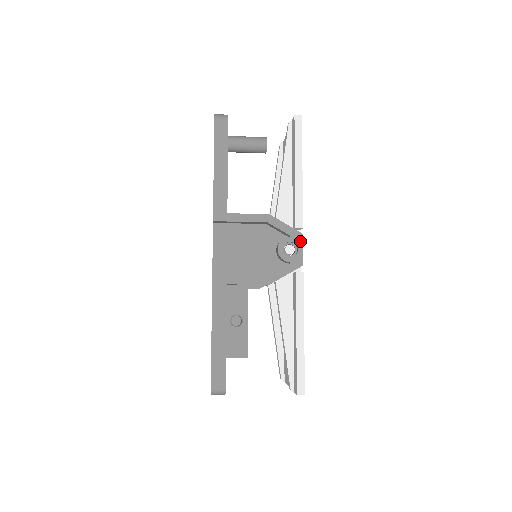
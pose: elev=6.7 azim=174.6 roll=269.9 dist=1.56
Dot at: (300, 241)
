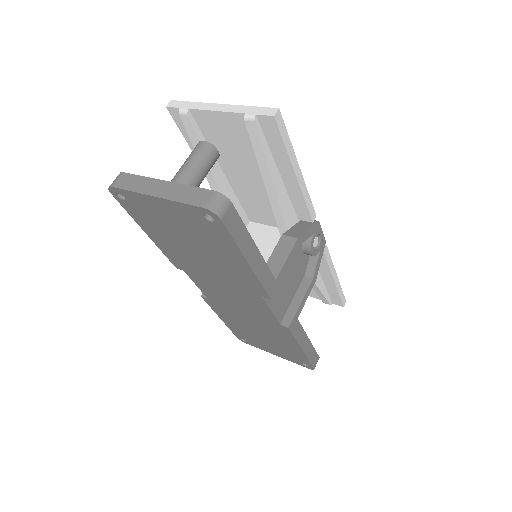
Dot at: (319, 228)
